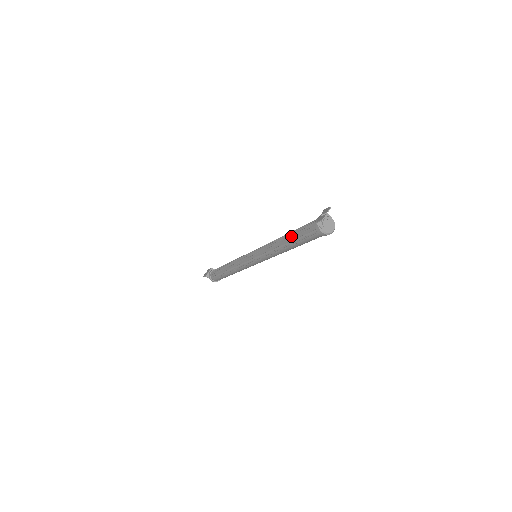
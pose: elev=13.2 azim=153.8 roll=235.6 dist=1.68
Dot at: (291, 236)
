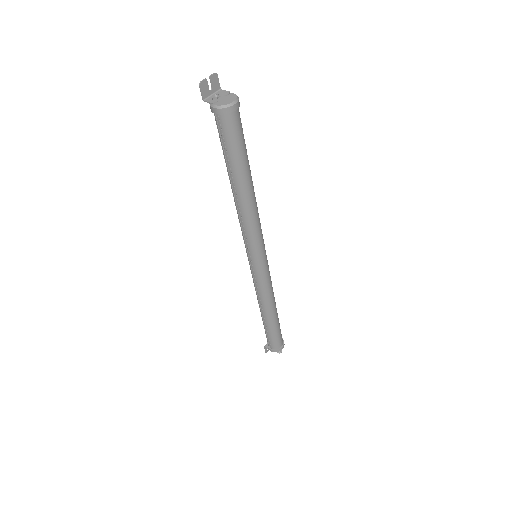
Dot at: occluded
